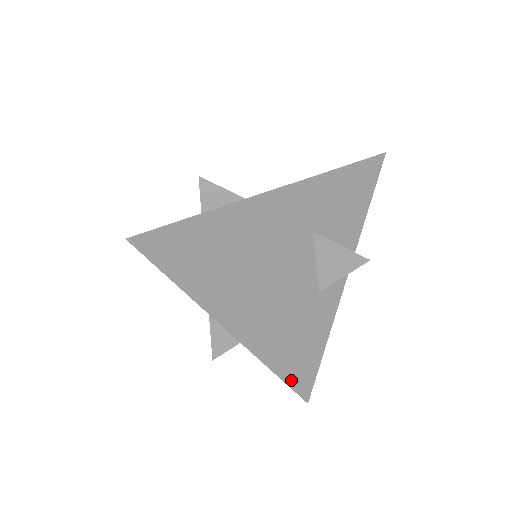
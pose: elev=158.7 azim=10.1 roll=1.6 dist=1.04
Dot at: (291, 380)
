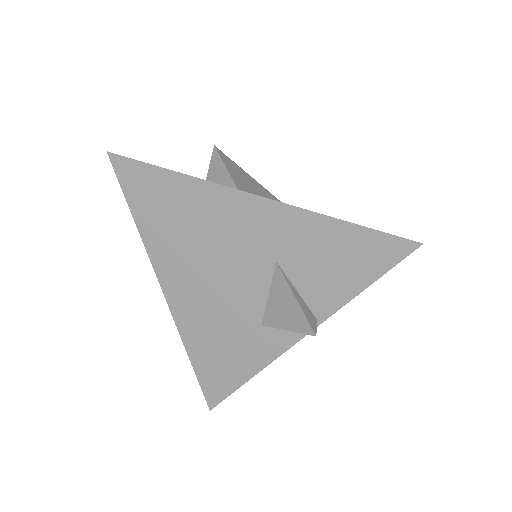
Dot at: (201, 375)
